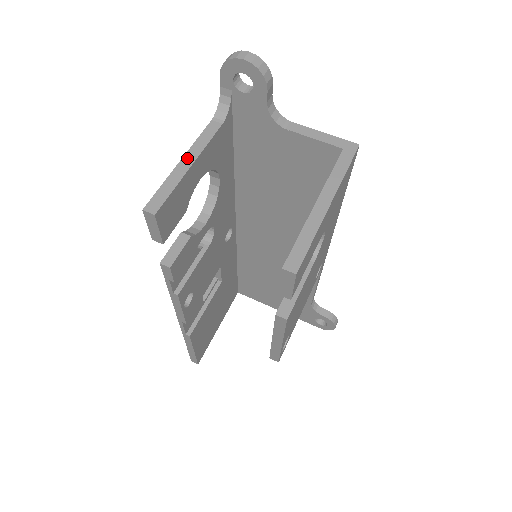
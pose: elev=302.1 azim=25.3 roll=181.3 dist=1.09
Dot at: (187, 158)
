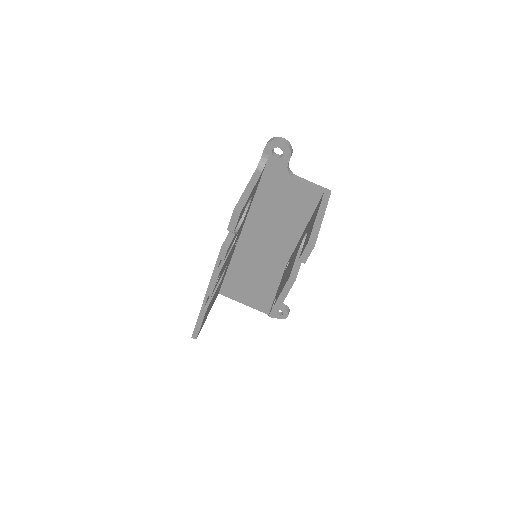
Dot at: (248, 187)
